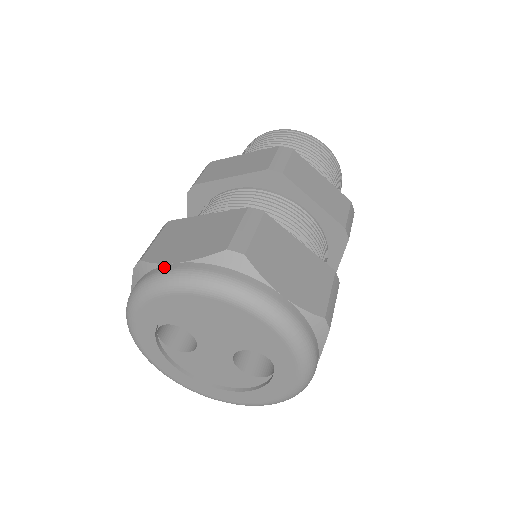
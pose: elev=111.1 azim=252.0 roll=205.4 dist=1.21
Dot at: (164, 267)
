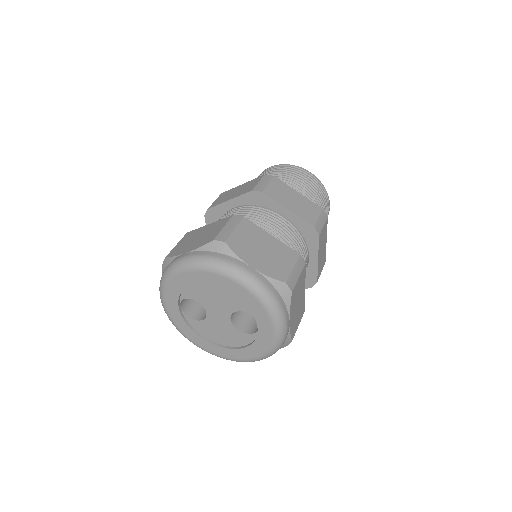
Dot at: (177, 257)
